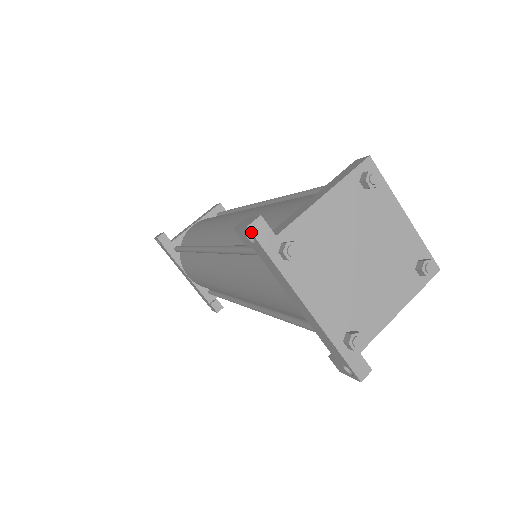
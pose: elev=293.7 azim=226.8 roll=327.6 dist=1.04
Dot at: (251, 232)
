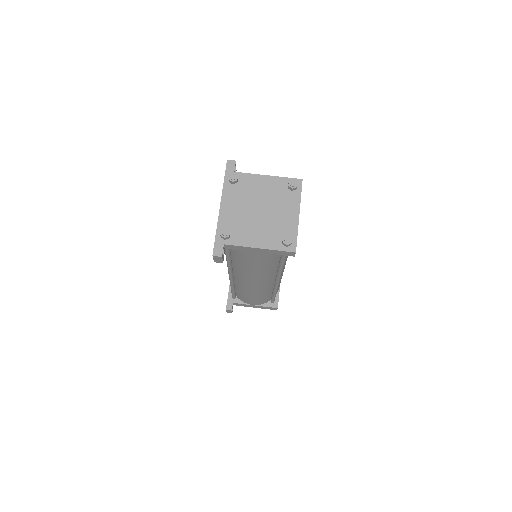
Dot at: (227, 162)
